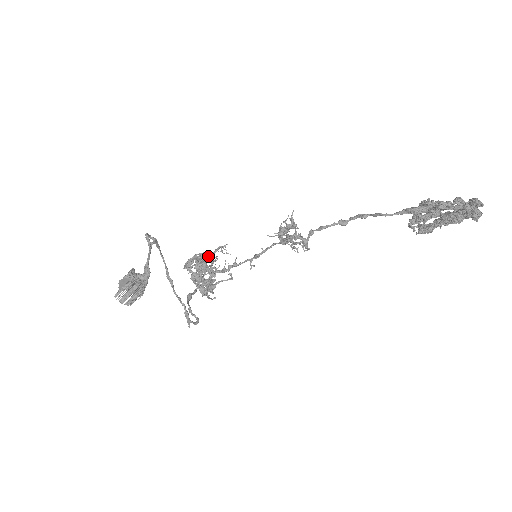
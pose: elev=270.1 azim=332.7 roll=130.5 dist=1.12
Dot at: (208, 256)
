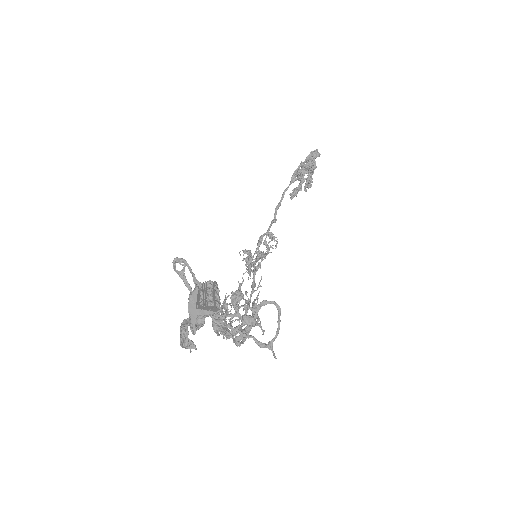
Dot at: (224, 299)
